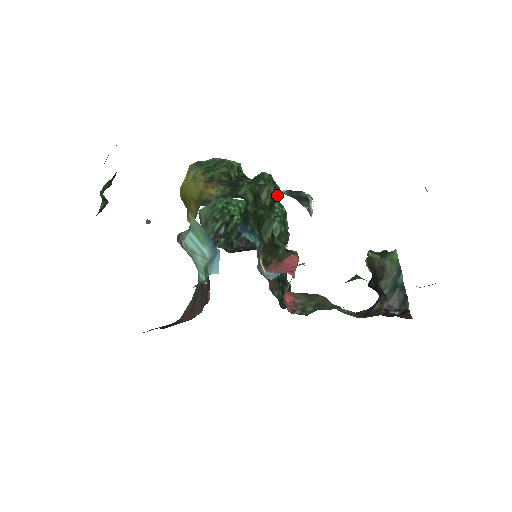
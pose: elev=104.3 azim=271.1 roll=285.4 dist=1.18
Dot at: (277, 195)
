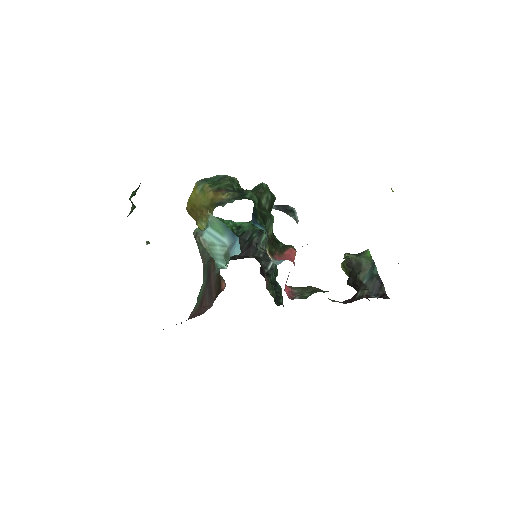
Dot at: (273, 201)
